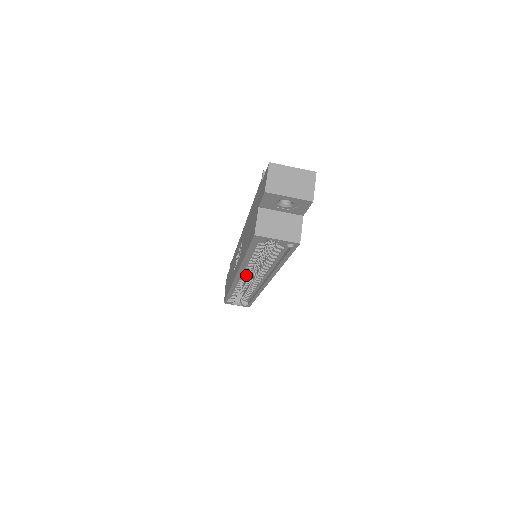
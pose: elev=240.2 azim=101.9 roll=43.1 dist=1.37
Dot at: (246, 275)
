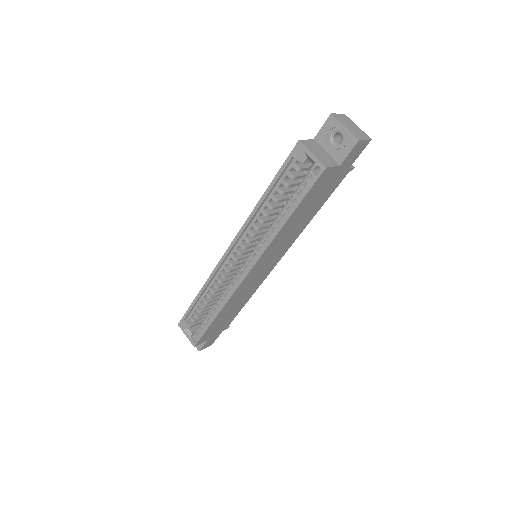
Dot at: (239, 251)
